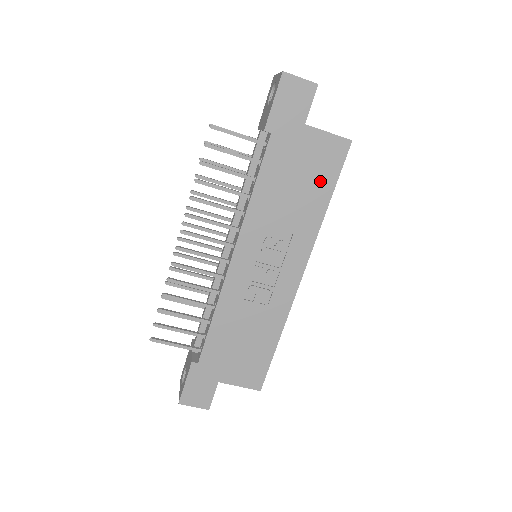
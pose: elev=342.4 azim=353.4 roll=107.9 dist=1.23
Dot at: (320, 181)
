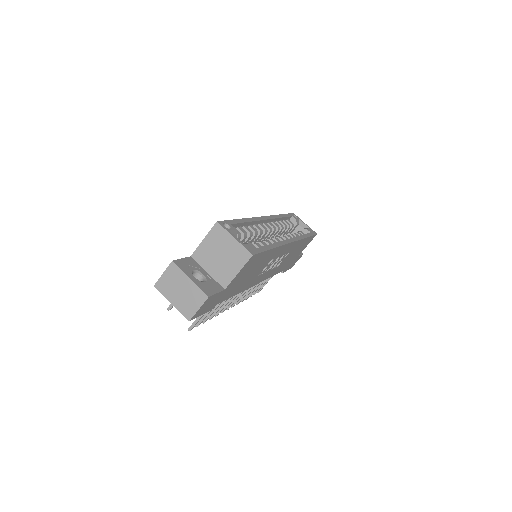
Dot at: (259, 261)
